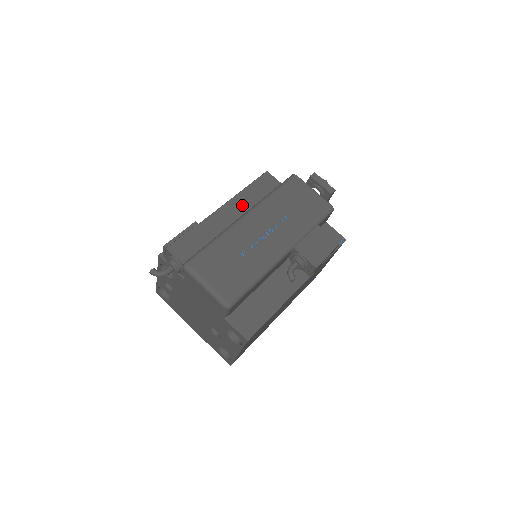
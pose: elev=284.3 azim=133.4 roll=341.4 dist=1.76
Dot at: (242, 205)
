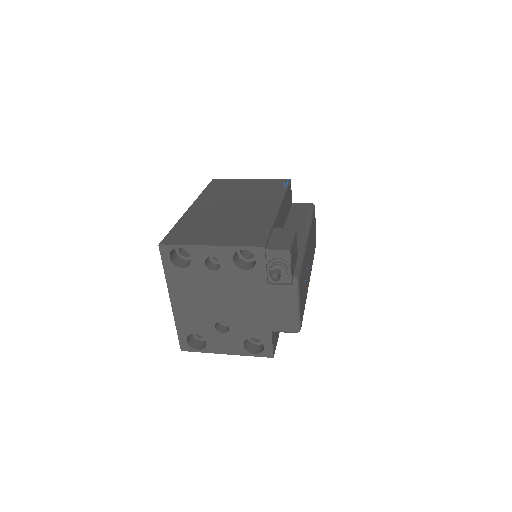
Dot at: (284, 210)
